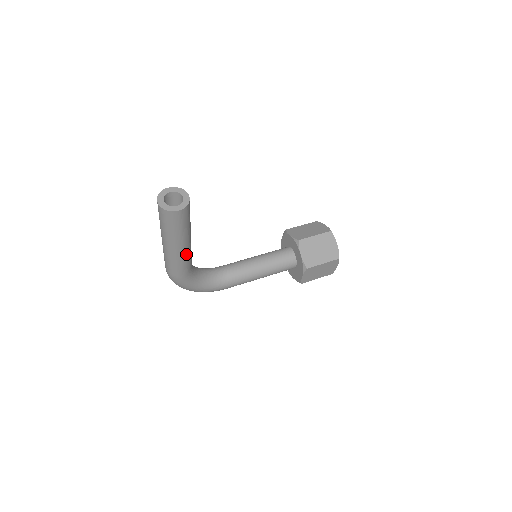
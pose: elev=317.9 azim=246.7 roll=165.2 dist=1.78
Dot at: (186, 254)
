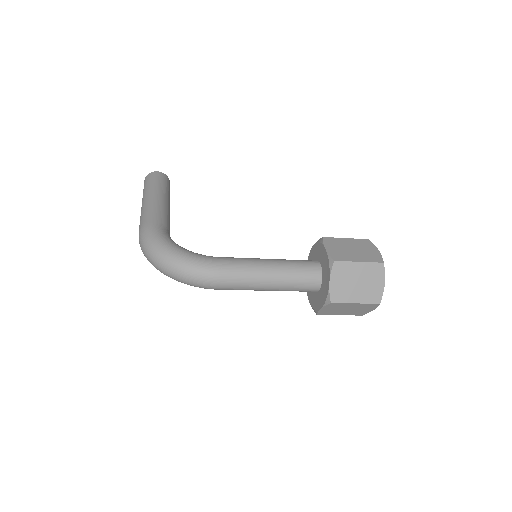
Dot at: (161, 205)
